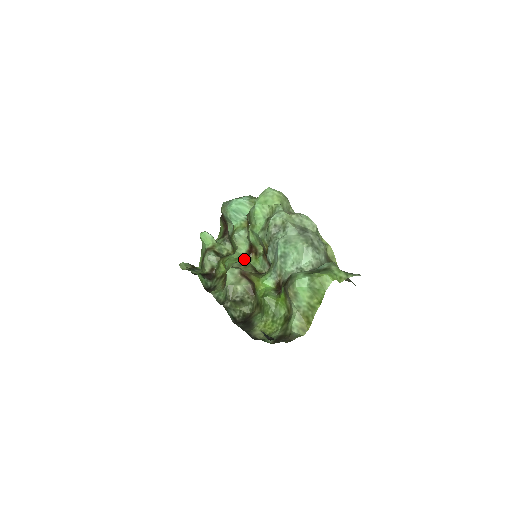
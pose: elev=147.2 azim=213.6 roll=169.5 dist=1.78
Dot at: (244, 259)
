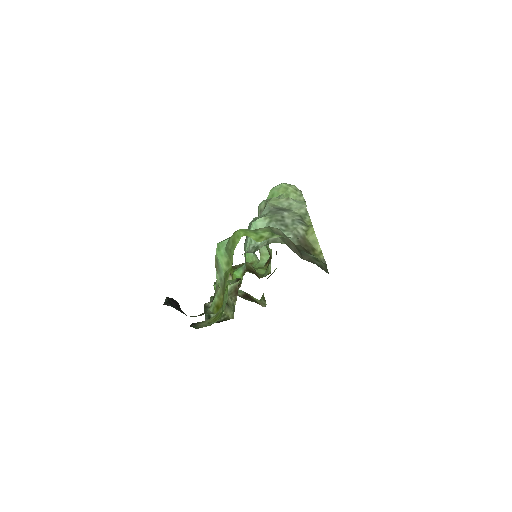
Dot at: (260, 268)
